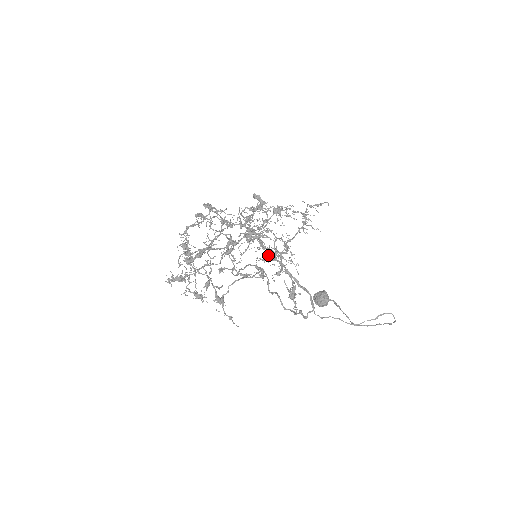
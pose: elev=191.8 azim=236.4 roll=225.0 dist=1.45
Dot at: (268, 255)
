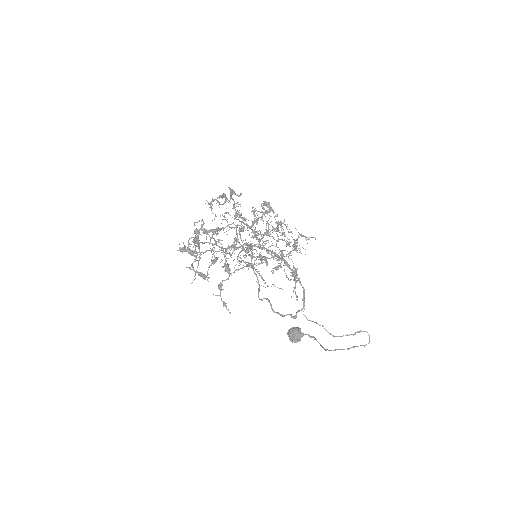
Dot at: (258, 273)
